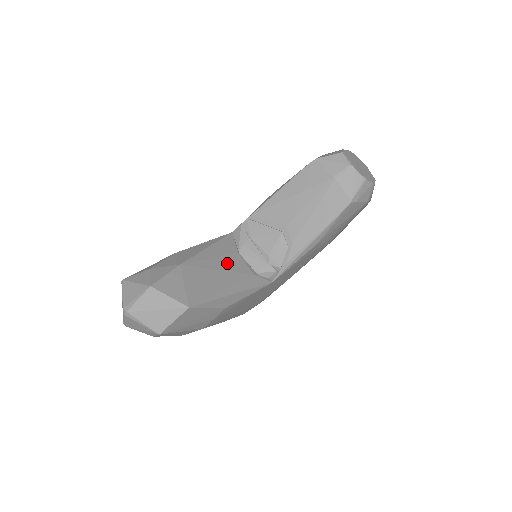
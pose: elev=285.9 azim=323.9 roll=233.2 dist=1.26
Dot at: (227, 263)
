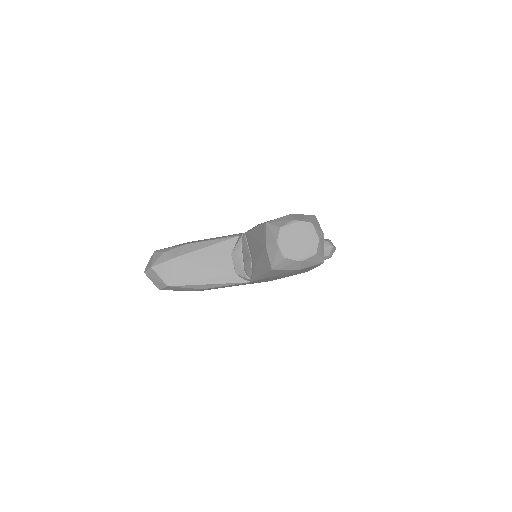
Dot at: (215, 262)
